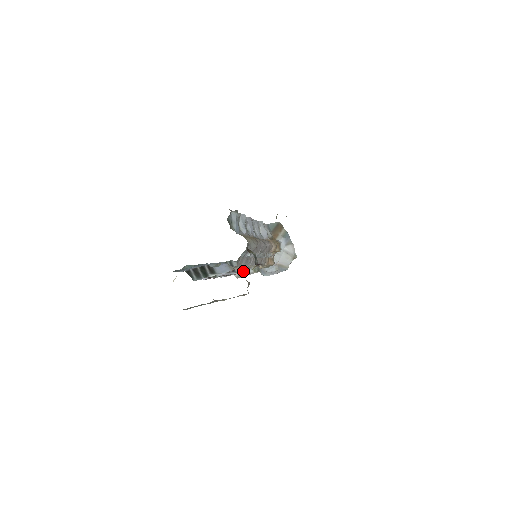
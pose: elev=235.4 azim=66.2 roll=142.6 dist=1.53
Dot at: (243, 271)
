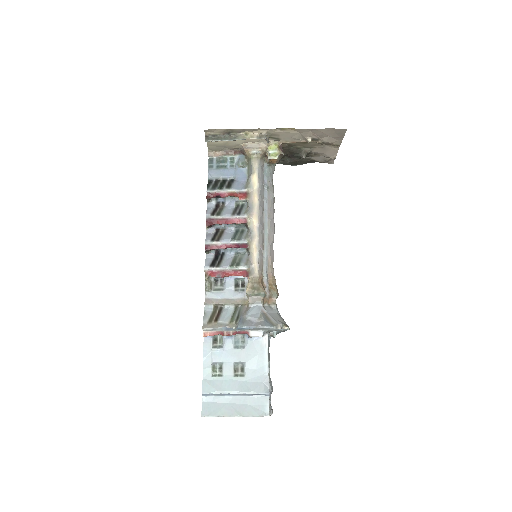
Dot at: (233, 264)
